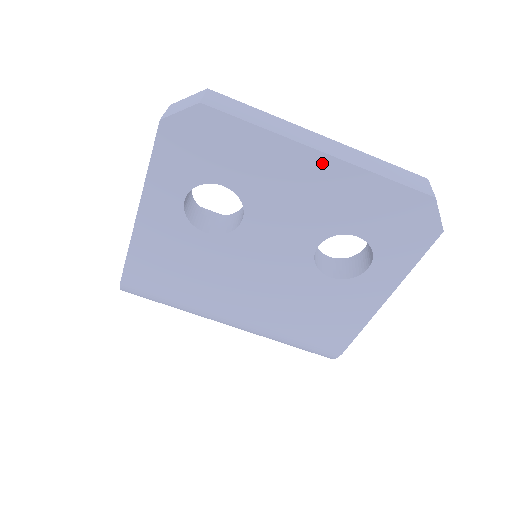
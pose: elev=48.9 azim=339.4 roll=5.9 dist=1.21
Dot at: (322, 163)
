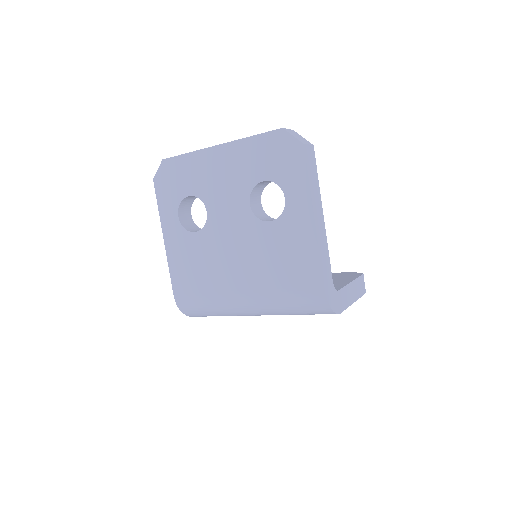
Dot at: (220, 151)
